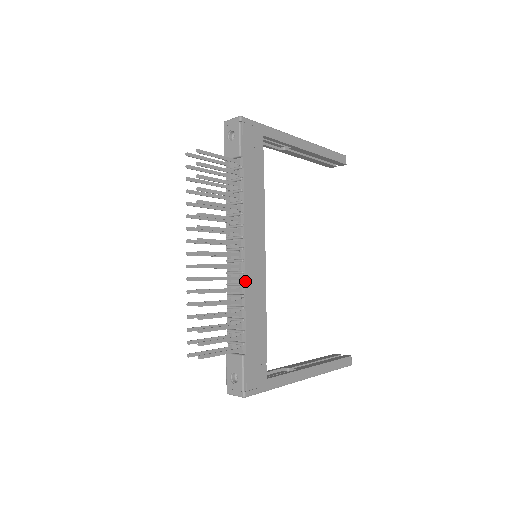
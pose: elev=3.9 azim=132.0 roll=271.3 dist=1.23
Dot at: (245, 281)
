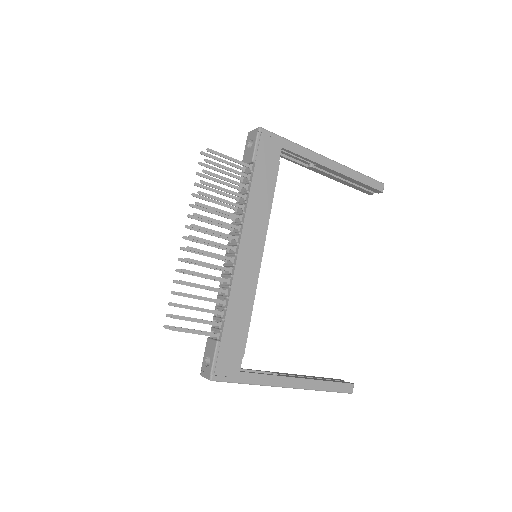
Dot at: (234, 273)
